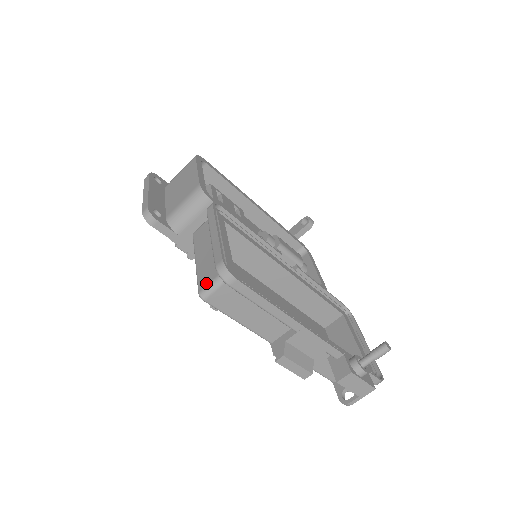
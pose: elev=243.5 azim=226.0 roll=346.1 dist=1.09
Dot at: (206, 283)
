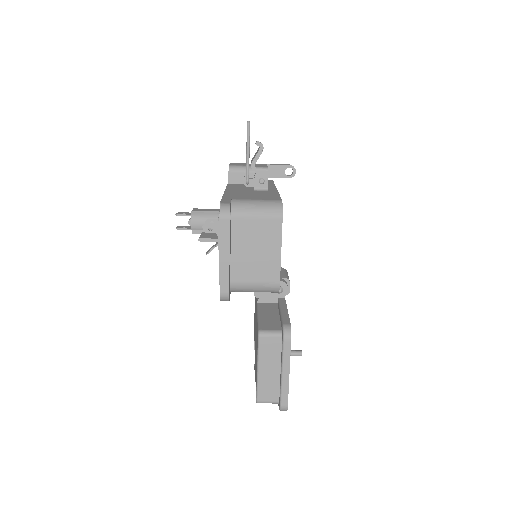
Dot at: (266, 400)
